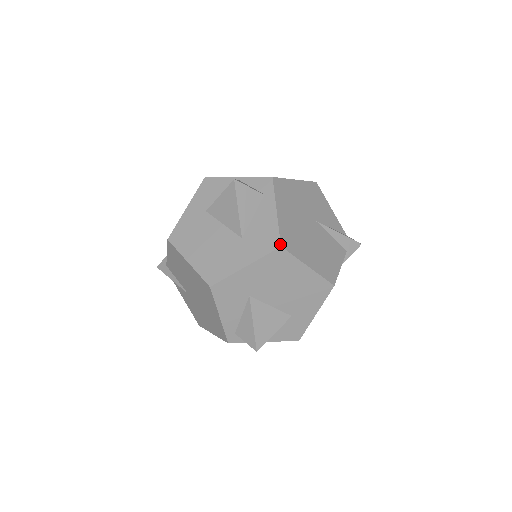
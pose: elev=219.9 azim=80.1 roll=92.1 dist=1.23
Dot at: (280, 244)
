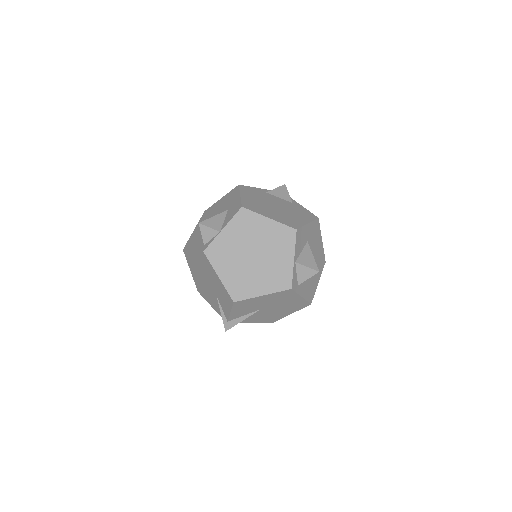
Dot at: occluded
